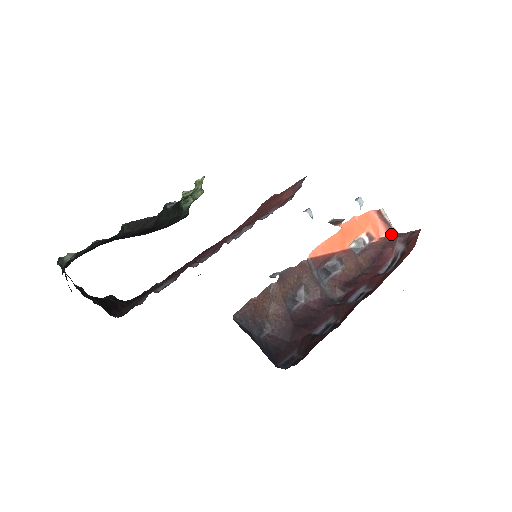
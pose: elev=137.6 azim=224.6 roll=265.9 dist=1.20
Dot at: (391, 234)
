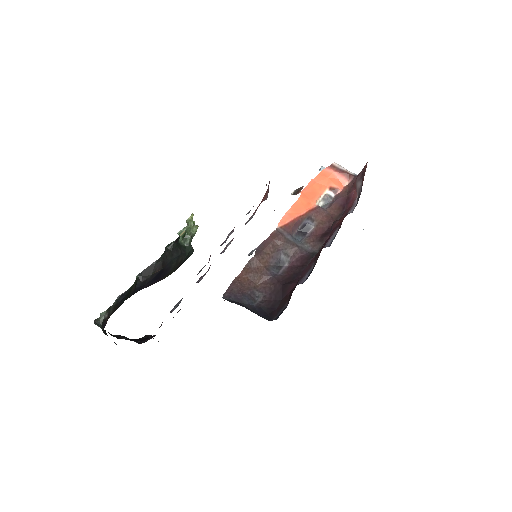
Dot at: (352, 179)
